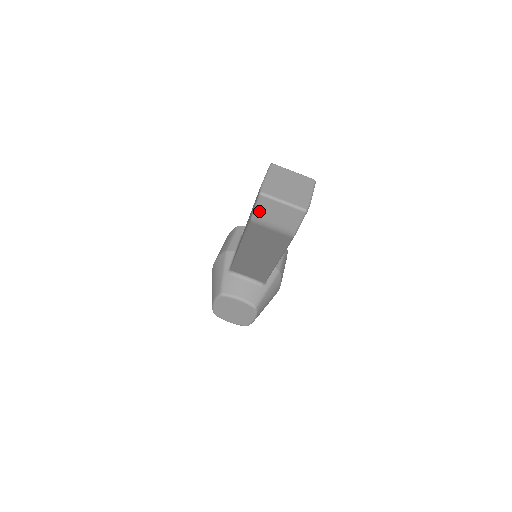
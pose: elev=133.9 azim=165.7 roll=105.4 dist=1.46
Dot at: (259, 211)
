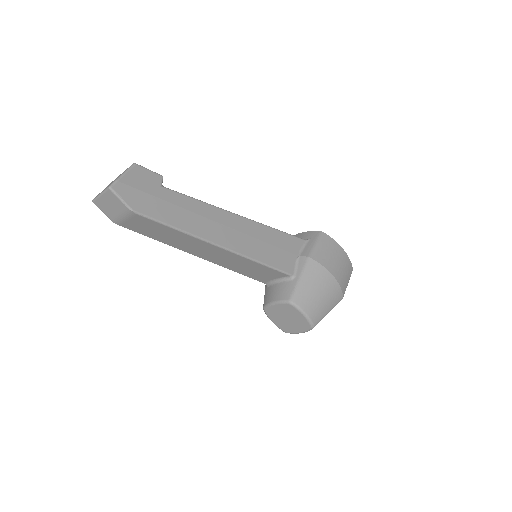
Dot at: (106, 213)
